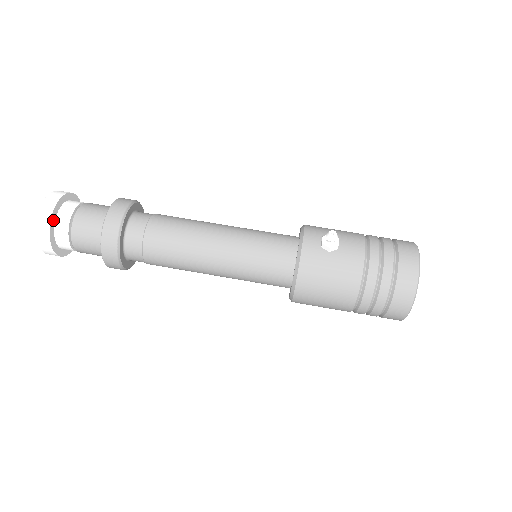
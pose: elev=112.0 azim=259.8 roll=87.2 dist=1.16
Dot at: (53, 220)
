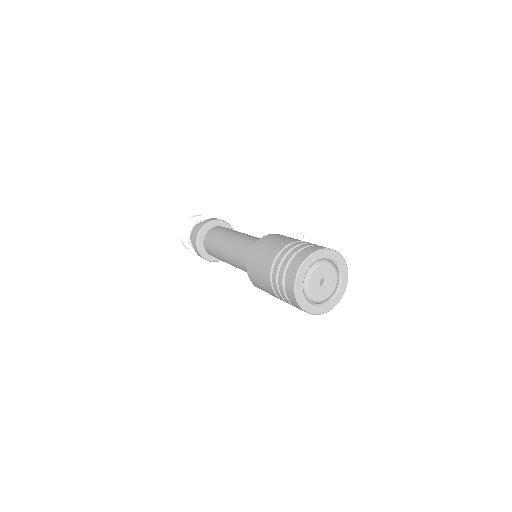
Dot at: (204, 219)
